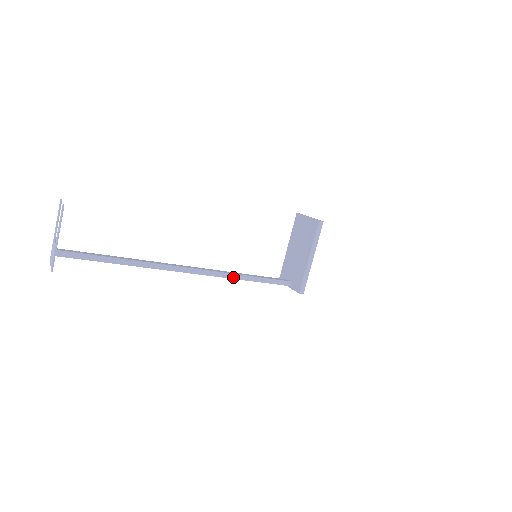
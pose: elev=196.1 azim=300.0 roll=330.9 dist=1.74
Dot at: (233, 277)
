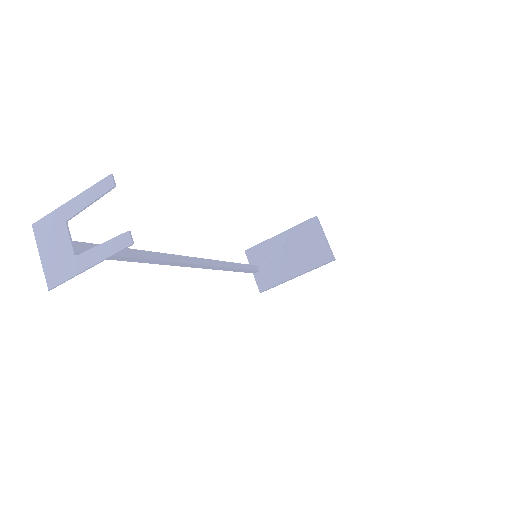
Dot at: (222, 269)
